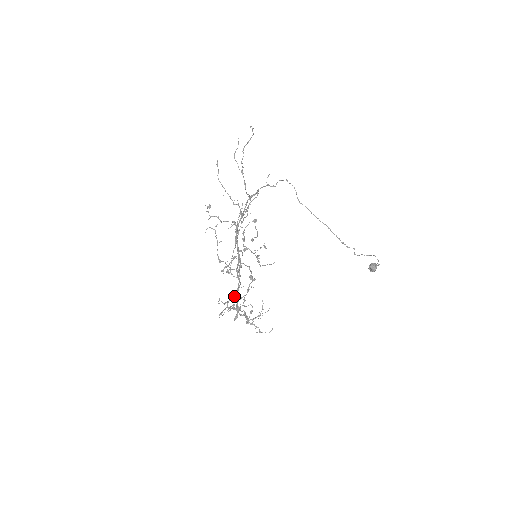
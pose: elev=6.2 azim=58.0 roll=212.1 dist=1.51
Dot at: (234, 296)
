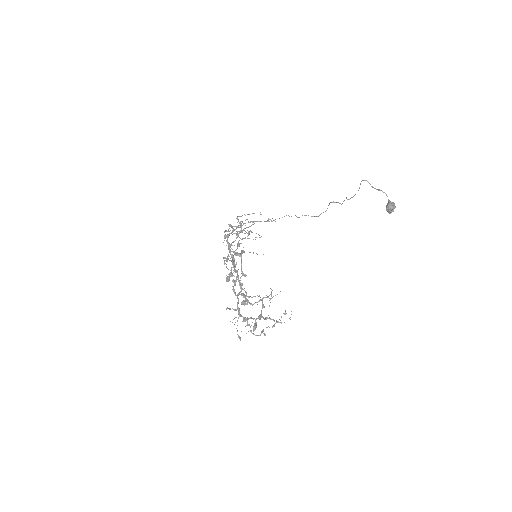
Dot at: (238, 293)
